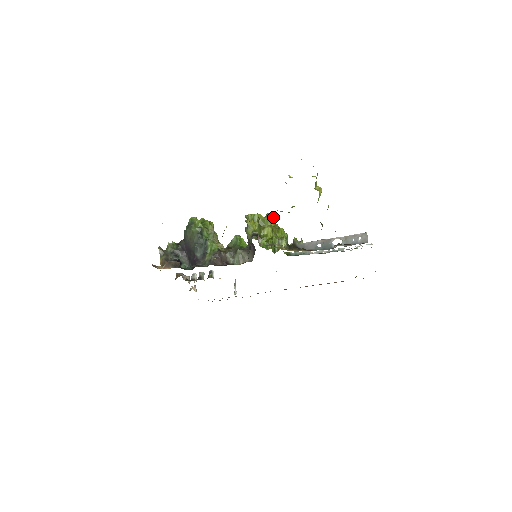
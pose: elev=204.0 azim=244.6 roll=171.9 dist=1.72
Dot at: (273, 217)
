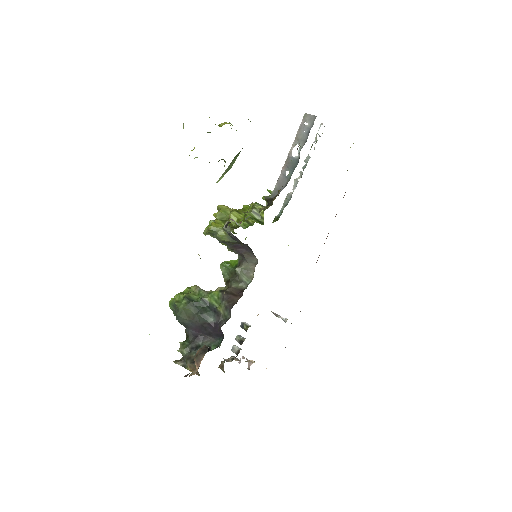
Dot at: occluded
